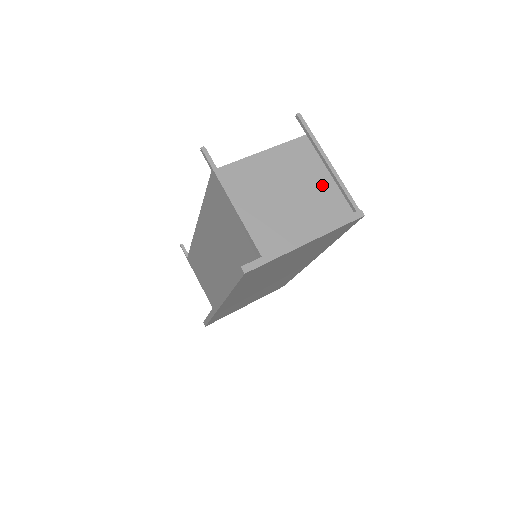
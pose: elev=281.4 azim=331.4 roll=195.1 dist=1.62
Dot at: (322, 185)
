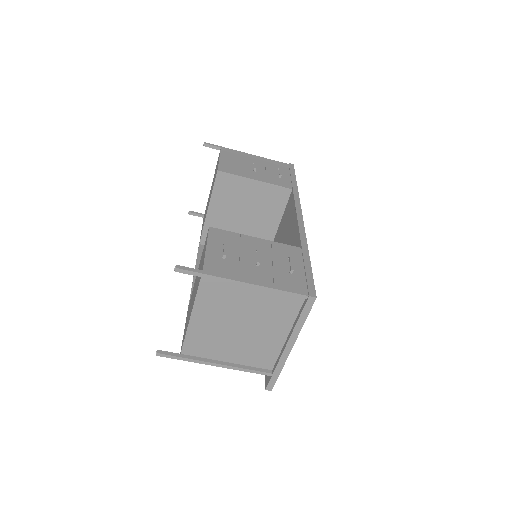
Dot at: (259, 300)
